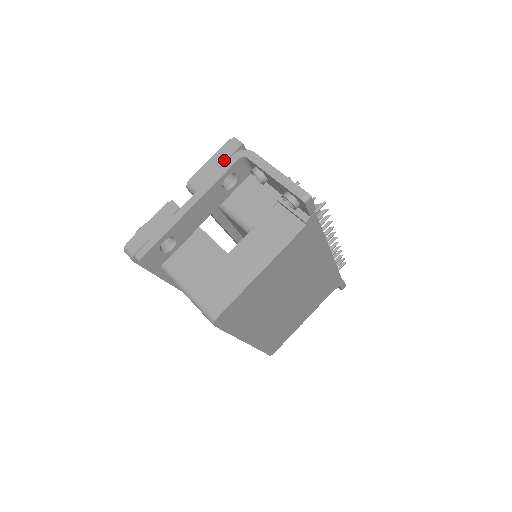
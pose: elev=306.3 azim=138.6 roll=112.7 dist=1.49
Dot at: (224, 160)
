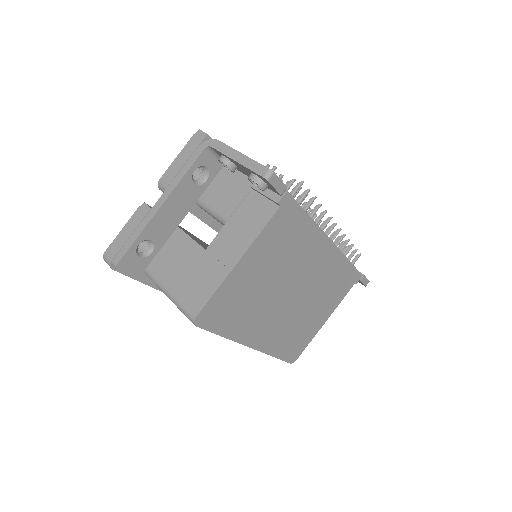
Dot at: (190, 154)
